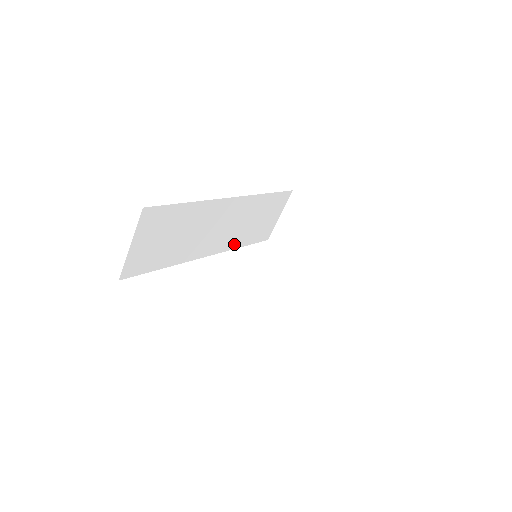
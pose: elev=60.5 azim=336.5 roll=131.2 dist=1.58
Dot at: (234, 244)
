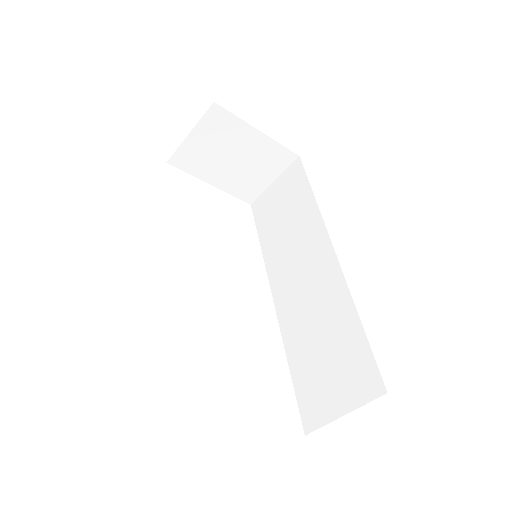
Dot at: occluded
